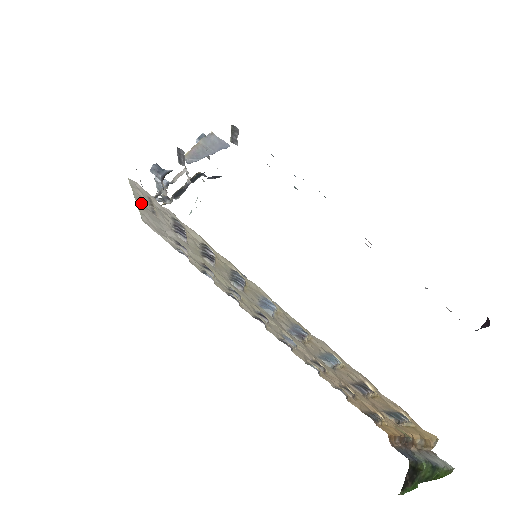
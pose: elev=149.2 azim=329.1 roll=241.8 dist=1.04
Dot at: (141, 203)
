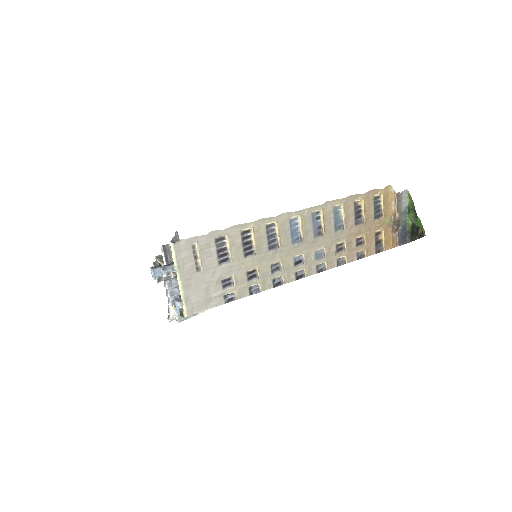
Dot at: (186, 273)
